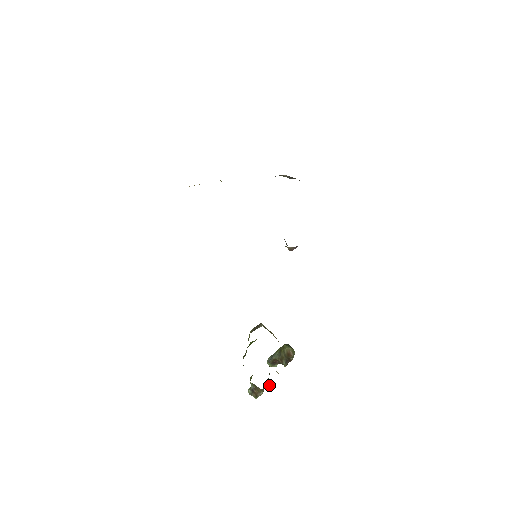
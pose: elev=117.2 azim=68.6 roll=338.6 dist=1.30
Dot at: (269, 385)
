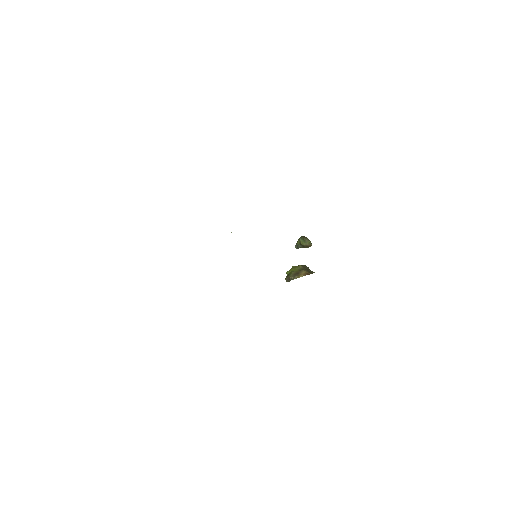
Dot at: occluded
